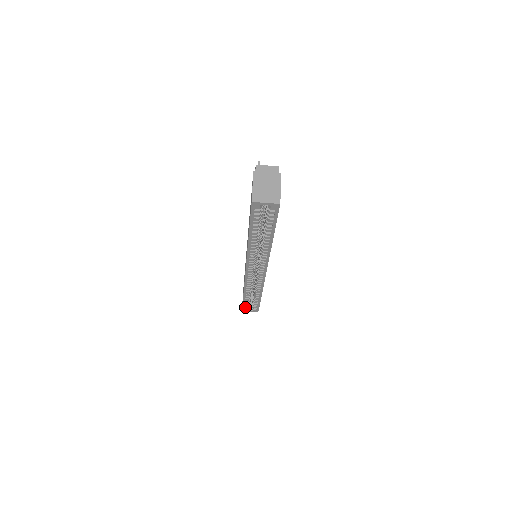
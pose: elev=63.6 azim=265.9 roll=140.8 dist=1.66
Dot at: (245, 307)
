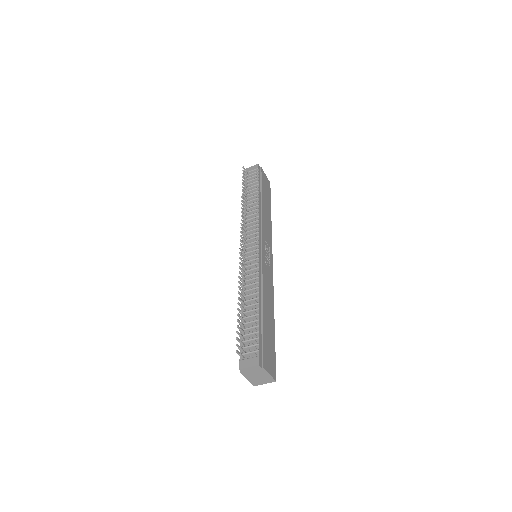
Dot at: occluded
